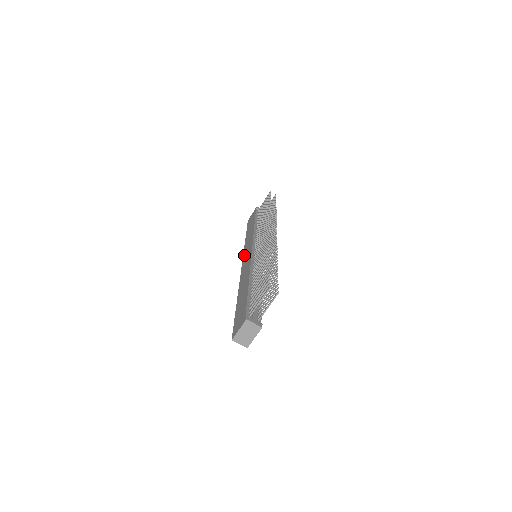
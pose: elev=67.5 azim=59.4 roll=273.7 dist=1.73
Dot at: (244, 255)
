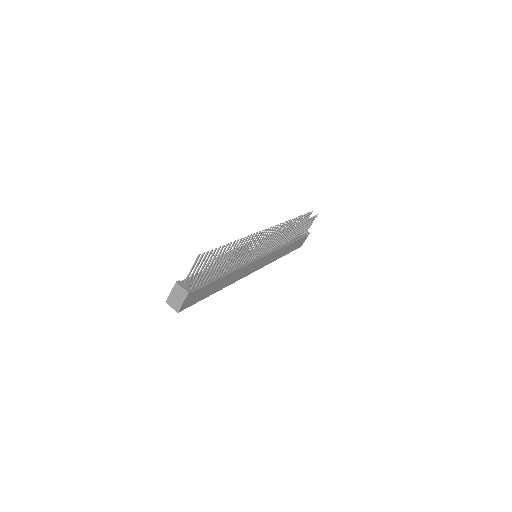
Dot at: occluded
